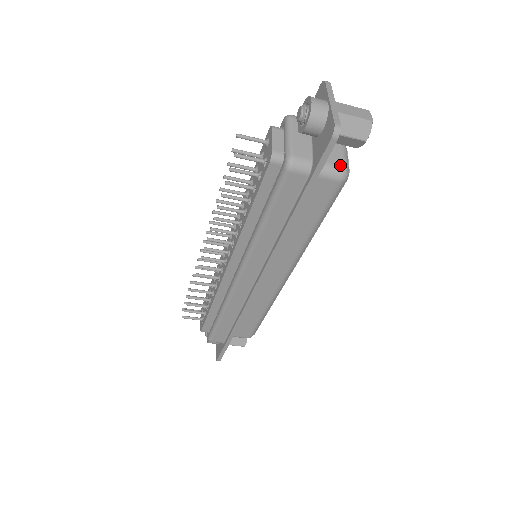
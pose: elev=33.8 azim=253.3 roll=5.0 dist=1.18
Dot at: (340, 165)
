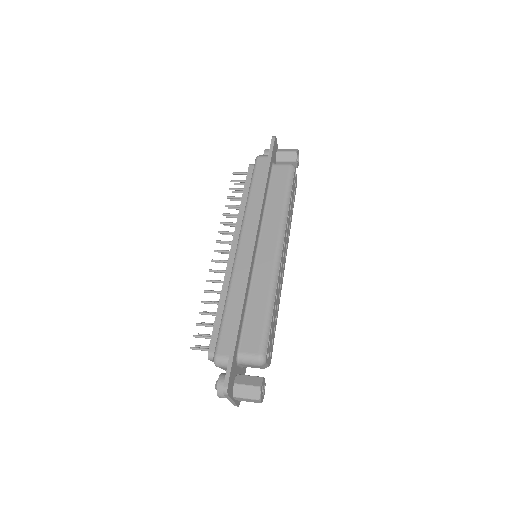
Dot at: occluded
